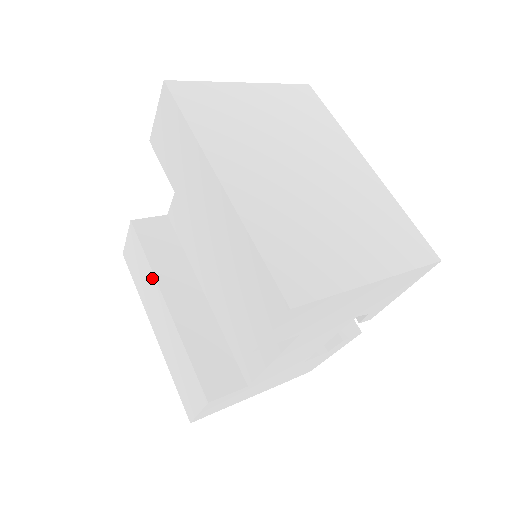
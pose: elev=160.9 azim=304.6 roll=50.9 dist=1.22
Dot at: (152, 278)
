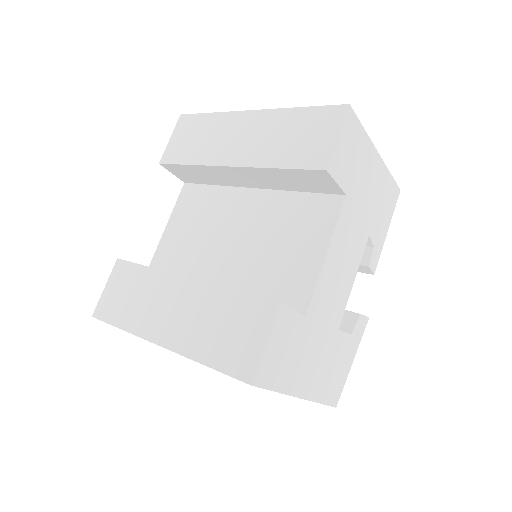
Dot at: (158, 277)
